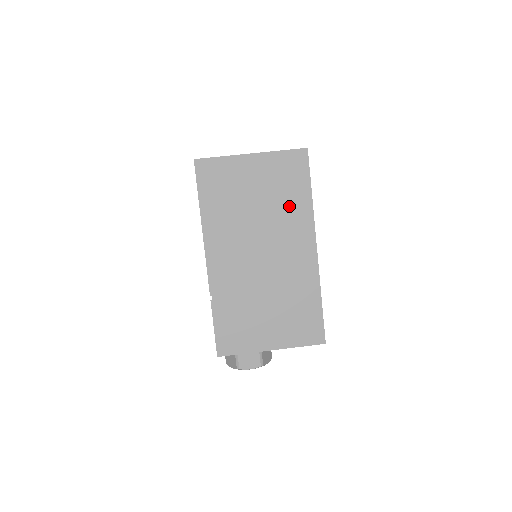
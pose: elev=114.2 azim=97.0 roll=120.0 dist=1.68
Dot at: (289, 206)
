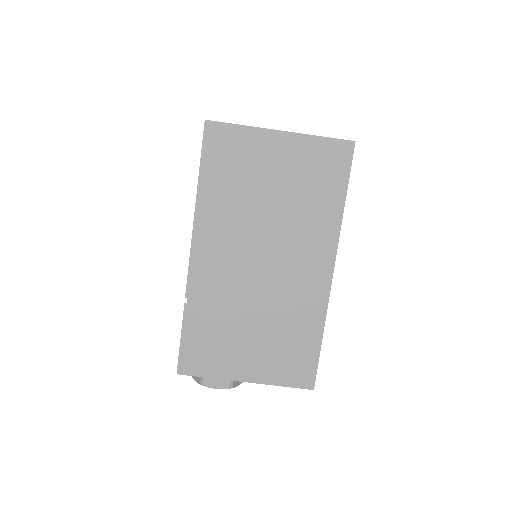
Dot at: (312, 210)
